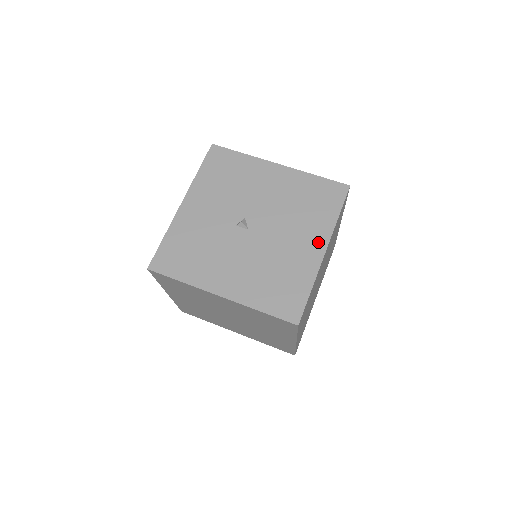
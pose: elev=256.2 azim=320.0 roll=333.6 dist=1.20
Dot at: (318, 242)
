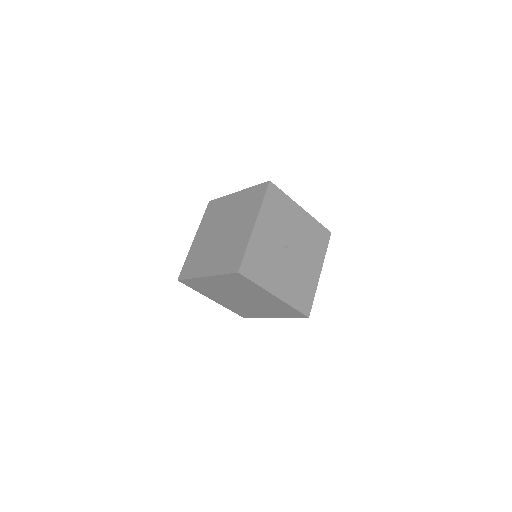
Dot at: (318, 267)
